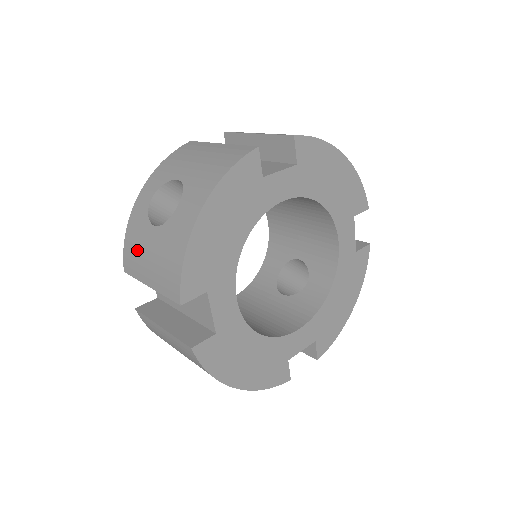
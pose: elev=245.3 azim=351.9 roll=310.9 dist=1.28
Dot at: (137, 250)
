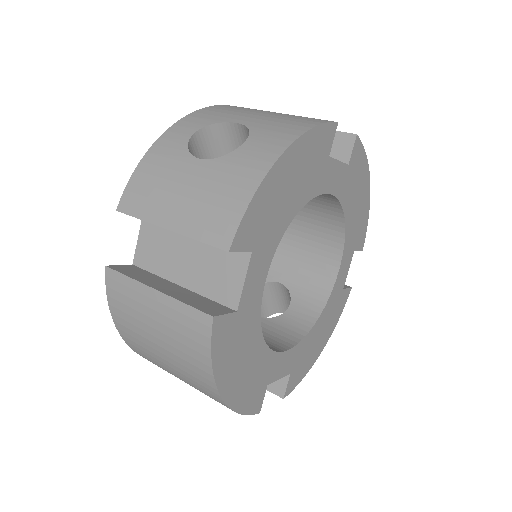
Dot at: (158, 183)
